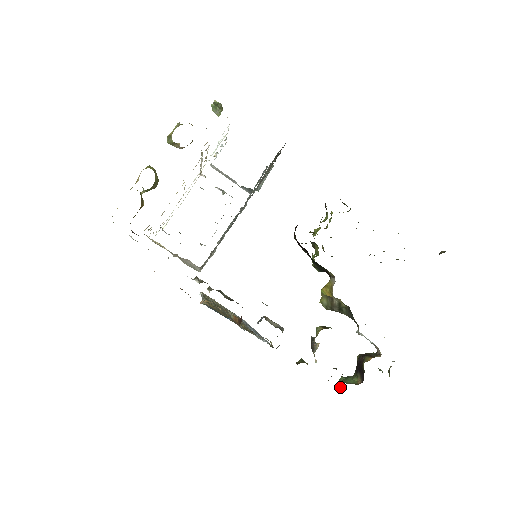
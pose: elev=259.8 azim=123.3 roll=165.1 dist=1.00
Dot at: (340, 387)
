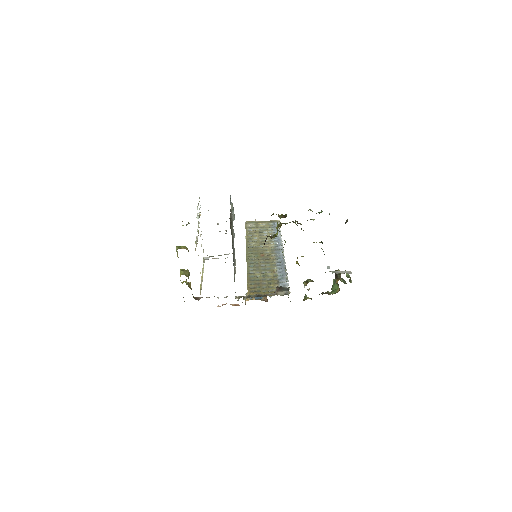
Dot at: occluded
